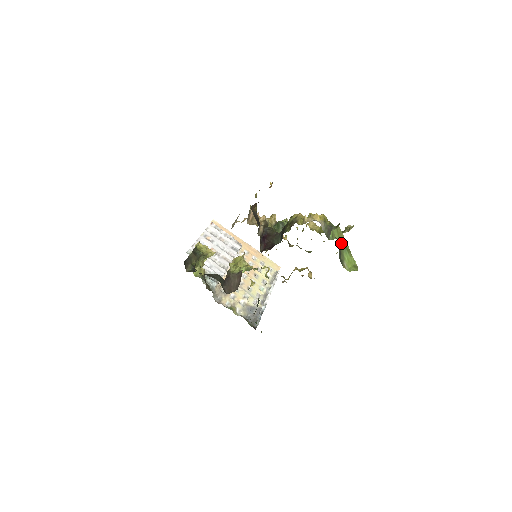
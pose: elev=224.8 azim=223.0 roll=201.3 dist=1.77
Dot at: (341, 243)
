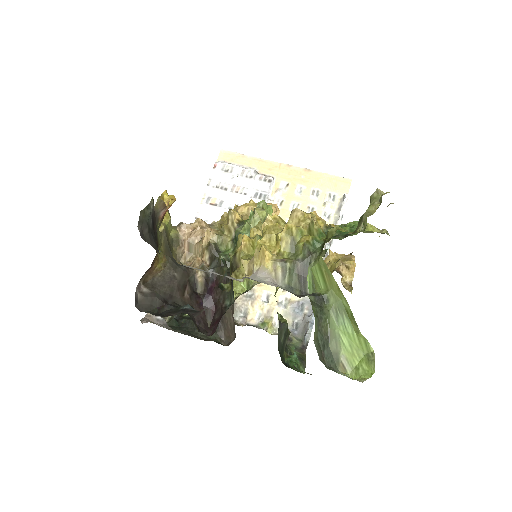
Dot at: (331, 301)
